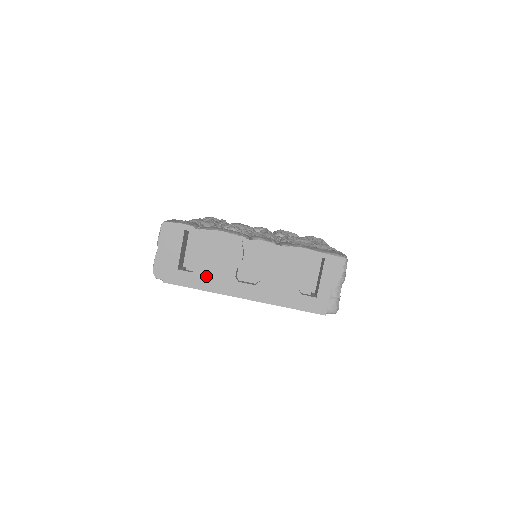
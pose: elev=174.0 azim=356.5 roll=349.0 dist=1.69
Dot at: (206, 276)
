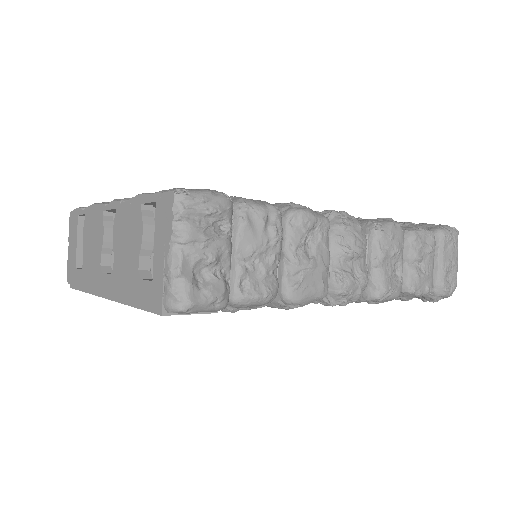
Dot at: (87, 271)
